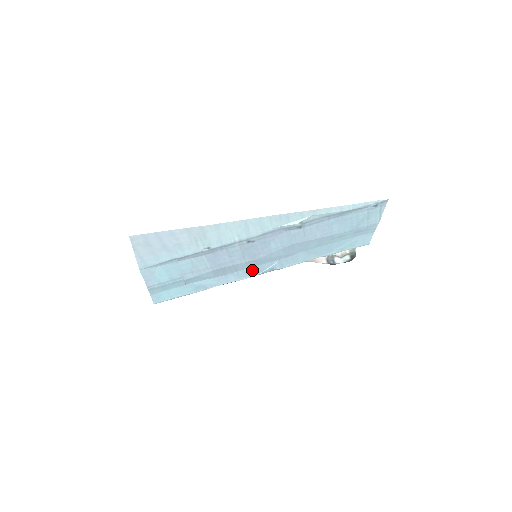
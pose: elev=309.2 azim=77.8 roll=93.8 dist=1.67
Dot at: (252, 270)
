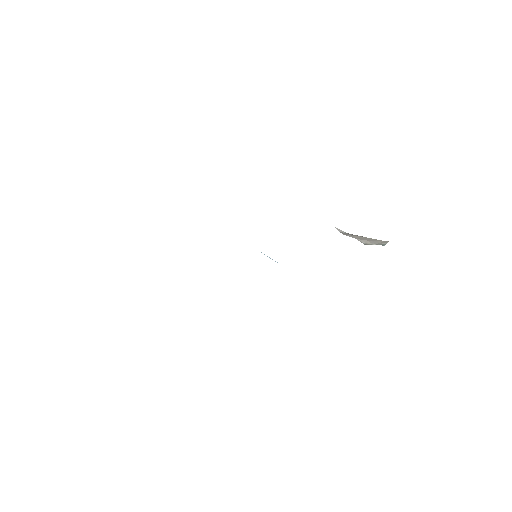
Dot at: occluded
